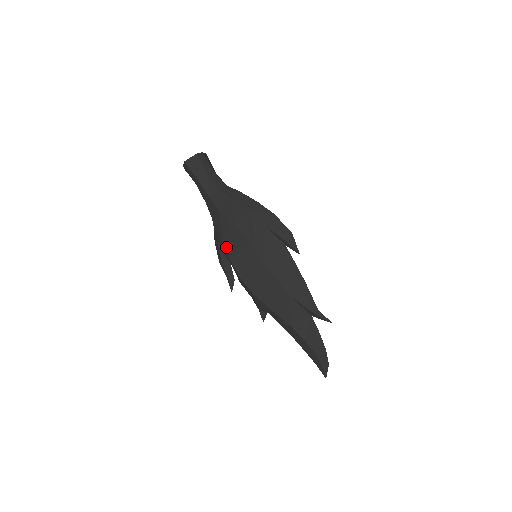
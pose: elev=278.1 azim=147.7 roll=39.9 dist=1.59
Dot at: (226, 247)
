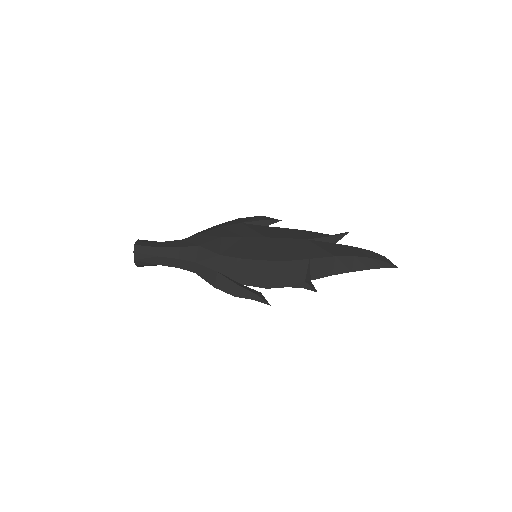
Dot at: (231, 255)
